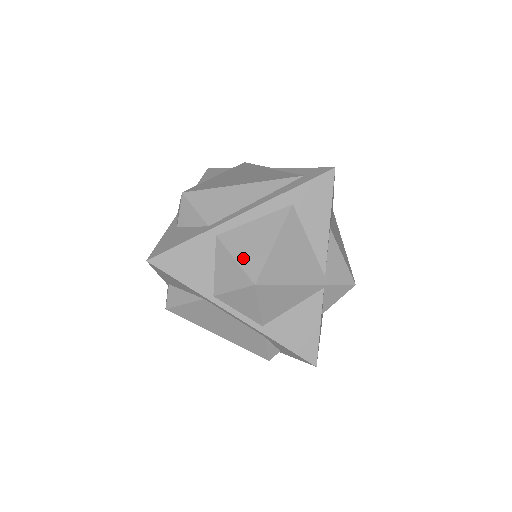
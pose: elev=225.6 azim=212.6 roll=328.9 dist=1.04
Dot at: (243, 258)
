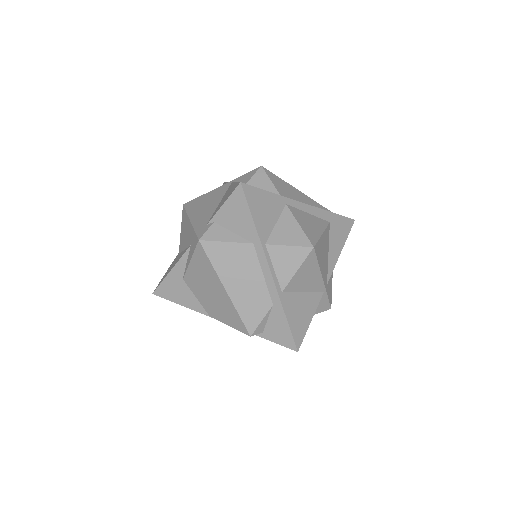
Dot at: (305, 228)
